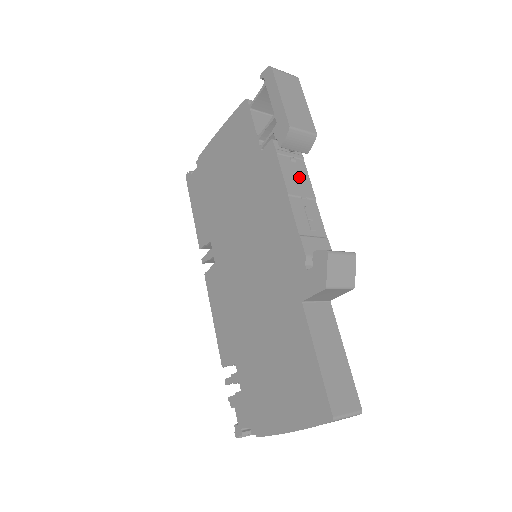
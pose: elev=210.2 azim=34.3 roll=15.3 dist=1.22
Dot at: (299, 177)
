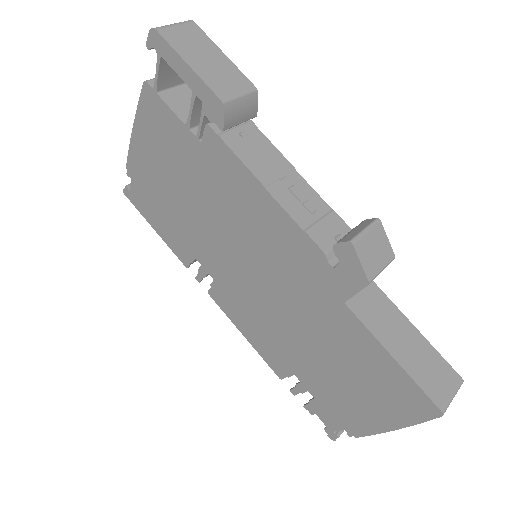
Dot at: (263, 153)
